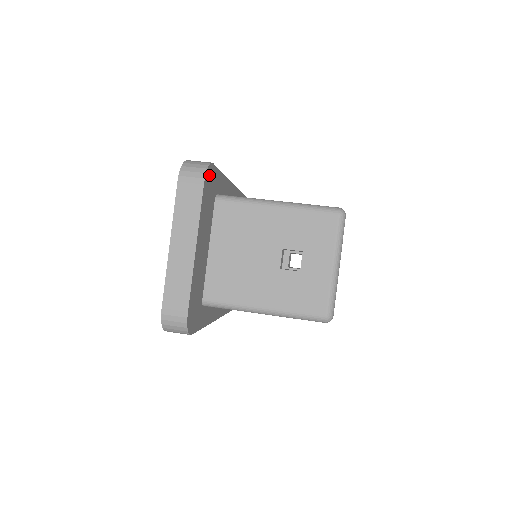
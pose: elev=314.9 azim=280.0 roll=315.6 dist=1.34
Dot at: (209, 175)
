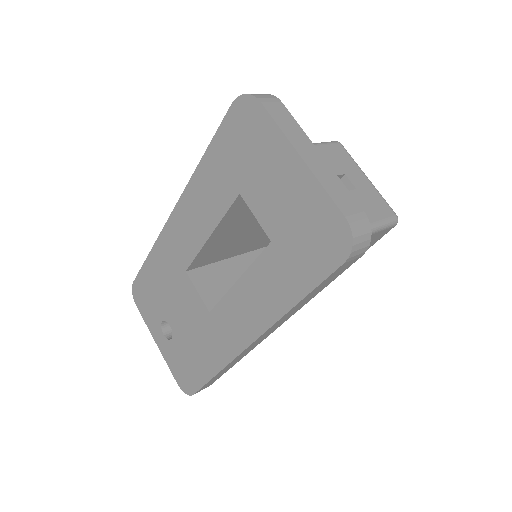
Dot at: occluded
